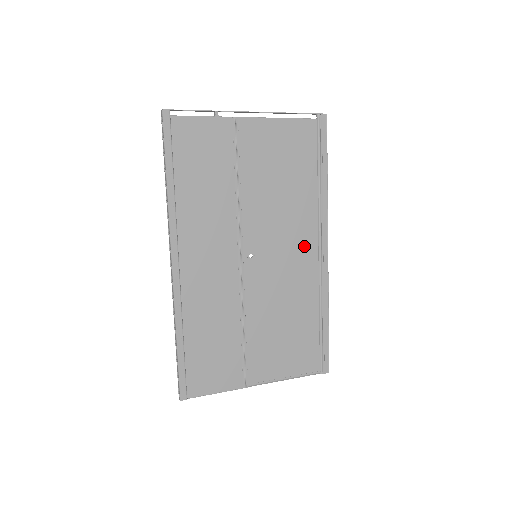
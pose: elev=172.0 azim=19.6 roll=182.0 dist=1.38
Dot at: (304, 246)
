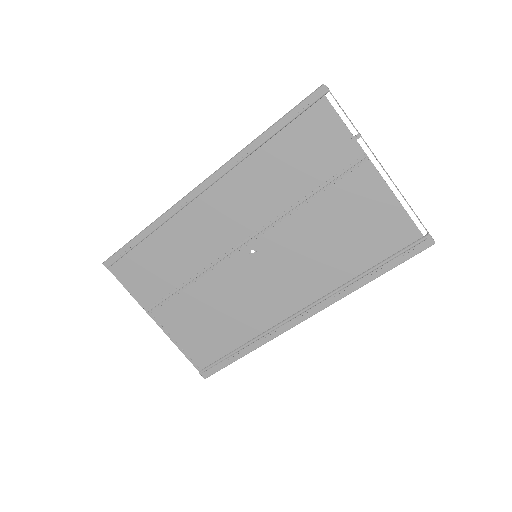
Dot at: (295, 295)
